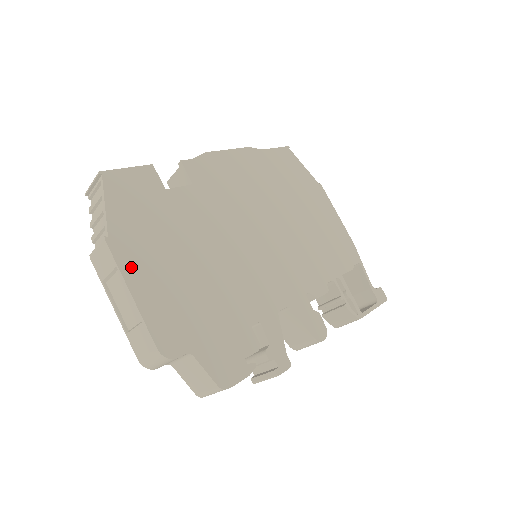
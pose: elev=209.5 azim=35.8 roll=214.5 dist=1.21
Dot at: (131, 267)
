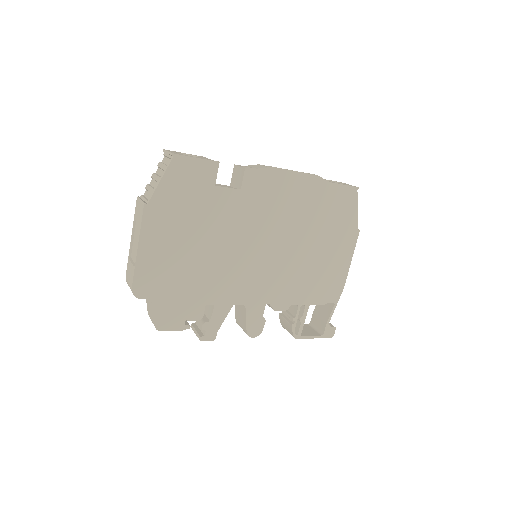
Dot at: (150, 231)
